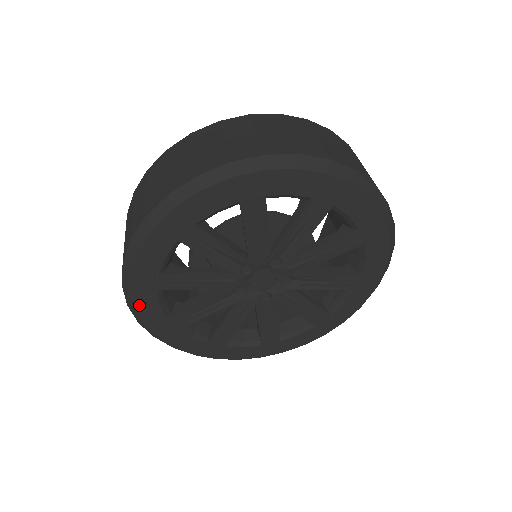
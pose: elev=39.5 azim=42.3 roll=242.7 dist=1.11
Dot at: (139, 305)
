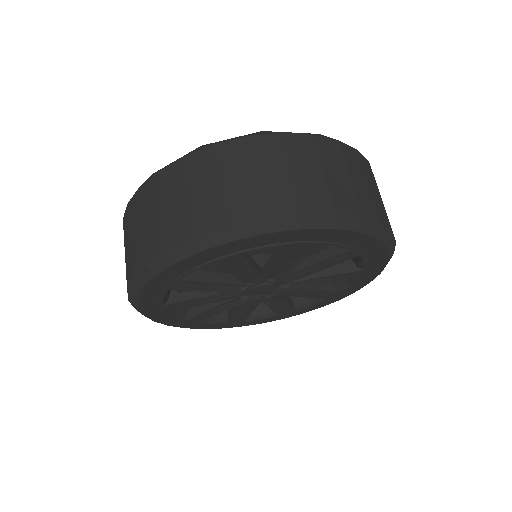
Dot at: (156, 319)
